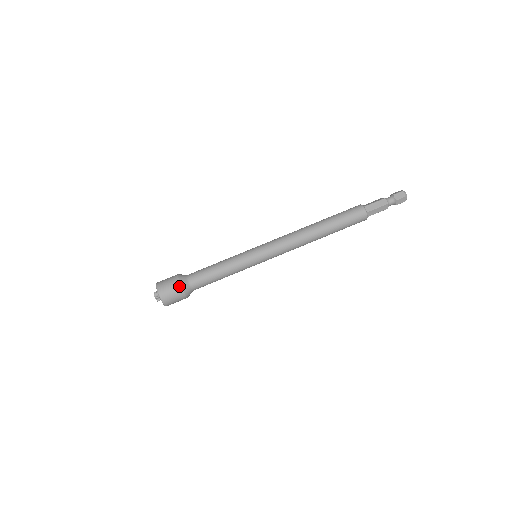
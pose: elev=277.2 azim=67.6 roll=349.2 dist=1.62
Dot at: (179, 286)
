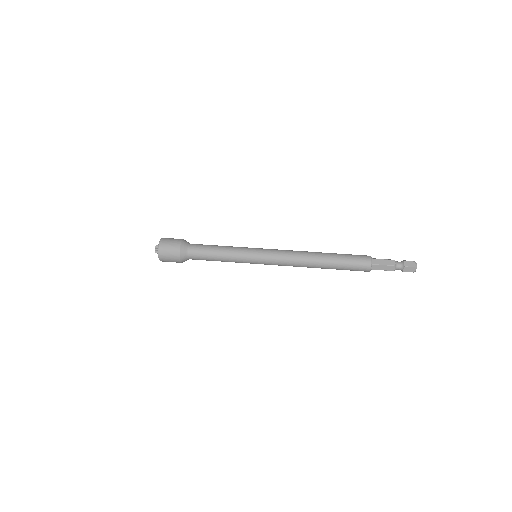
Dot at: (178, 247)
